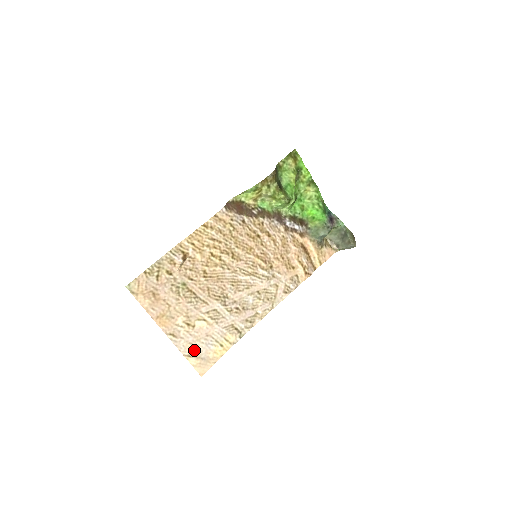
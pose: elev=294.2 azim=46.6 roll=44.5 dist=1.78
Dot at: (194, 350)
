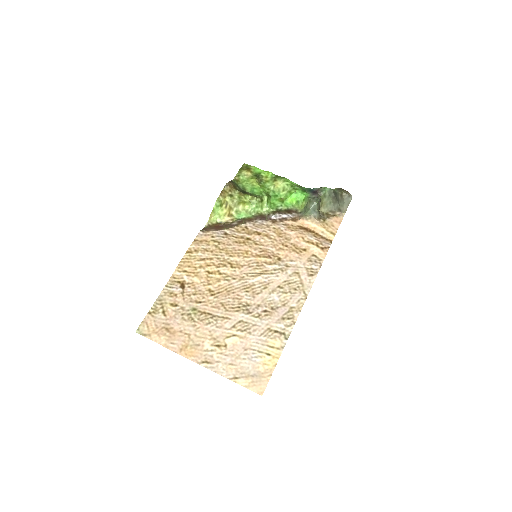
Dot at: (238, 370)
